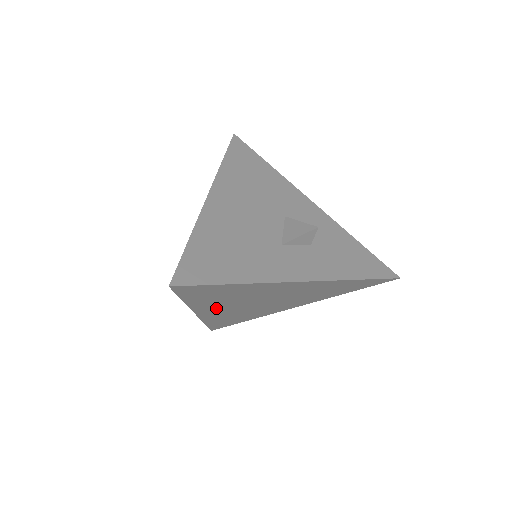
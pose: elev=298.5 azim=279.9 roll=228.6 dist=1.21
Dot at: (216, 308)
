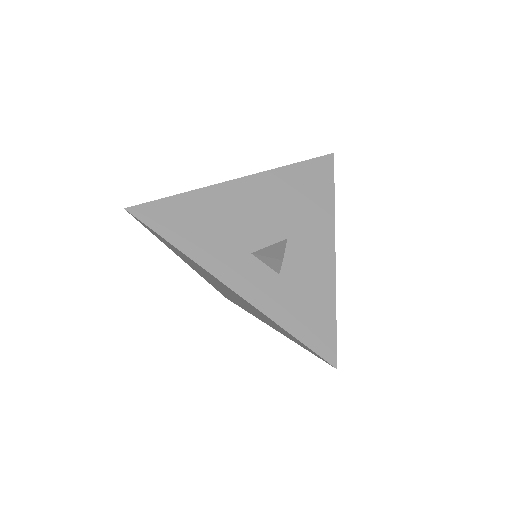
Dot at: occluded
